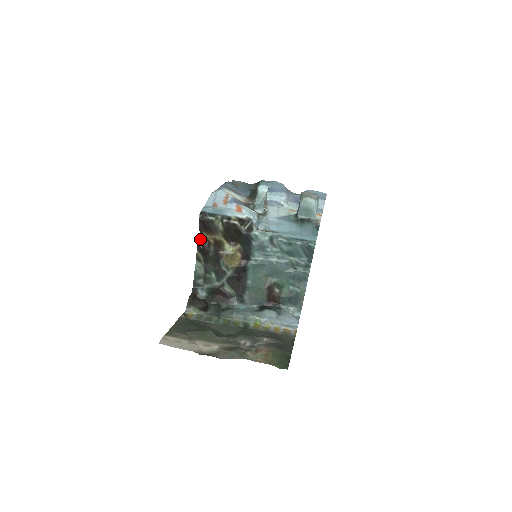
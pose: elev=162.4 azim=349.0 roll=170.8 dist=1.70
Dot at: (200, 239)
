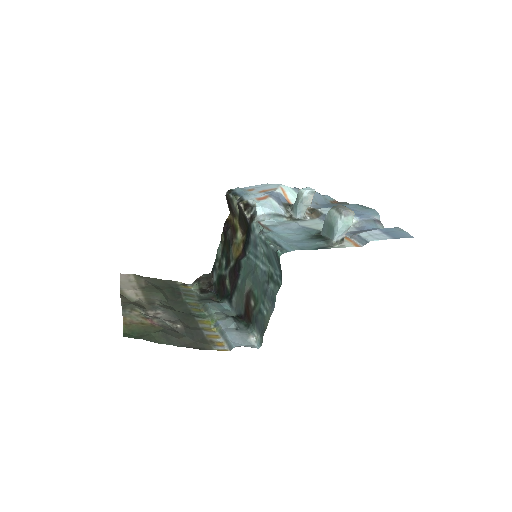
Dot at: (227, 220)
